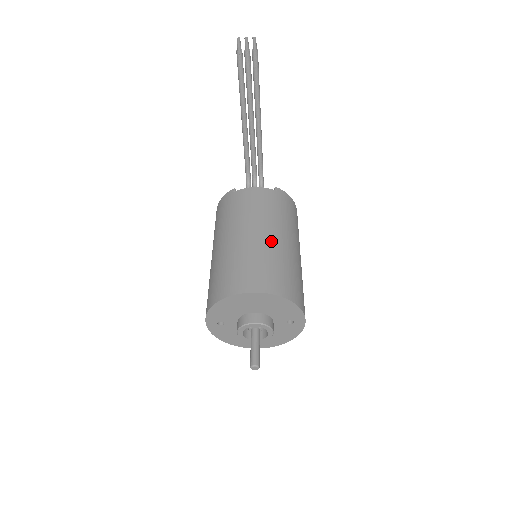
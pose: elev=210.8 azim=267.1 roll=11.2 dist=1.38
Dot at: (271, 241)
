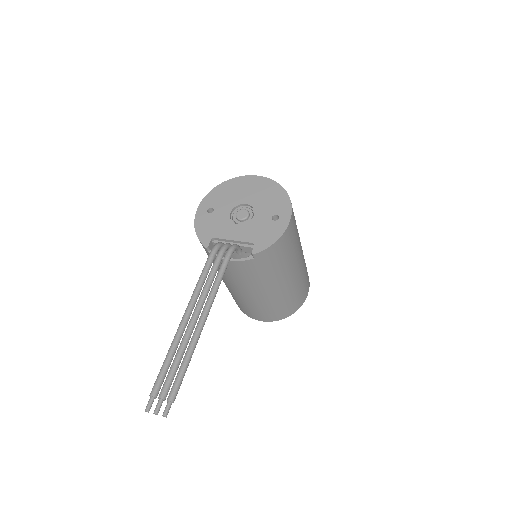
Dot at: (264, 298)
